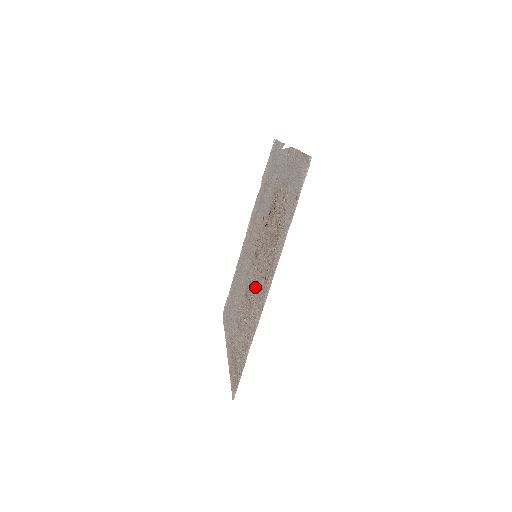
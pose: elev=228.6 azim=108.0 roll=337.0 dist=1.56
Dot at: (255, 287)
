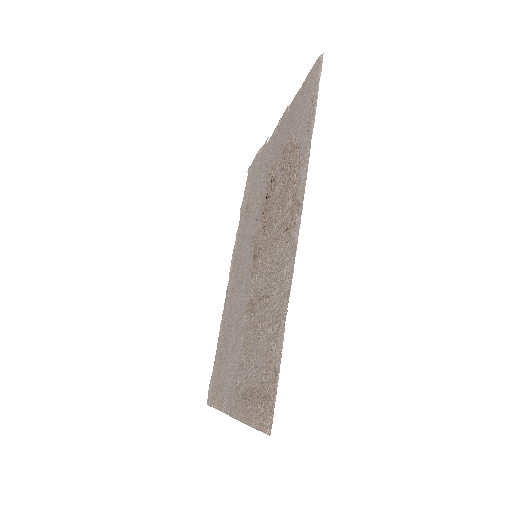
Dot at: (267, 269)
